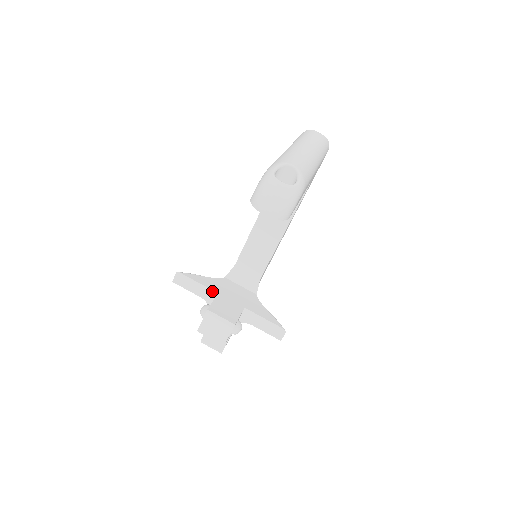
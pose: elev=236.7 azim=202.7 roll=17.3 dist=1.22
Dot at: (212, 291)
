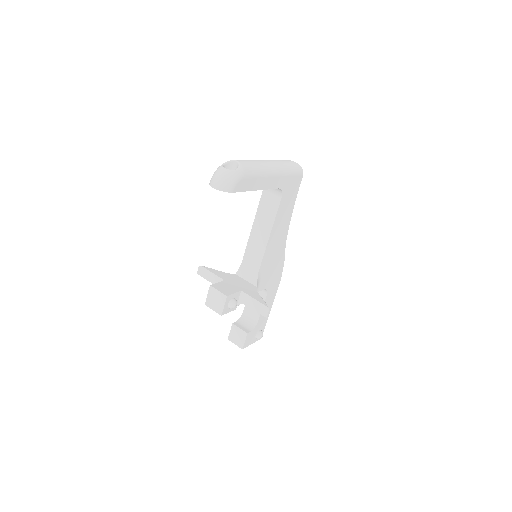
Dot at: (221, 279)
